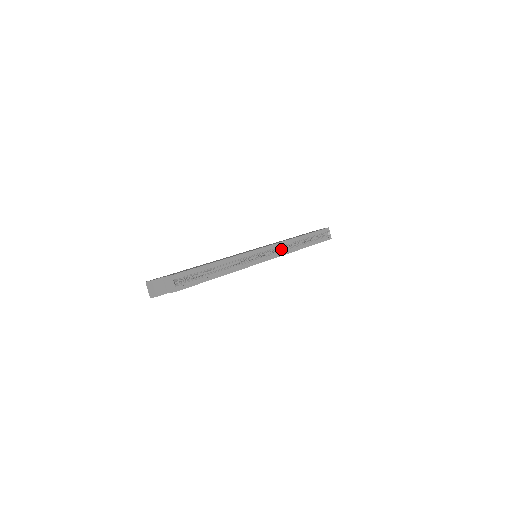
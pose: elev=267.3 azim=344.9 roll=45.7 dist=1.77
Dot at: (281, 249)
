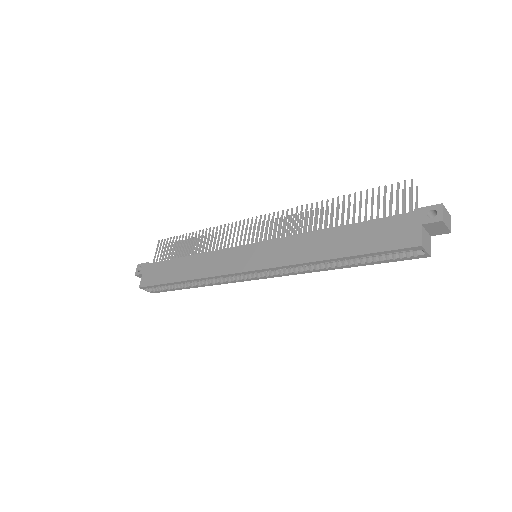
Dot at: occluded
